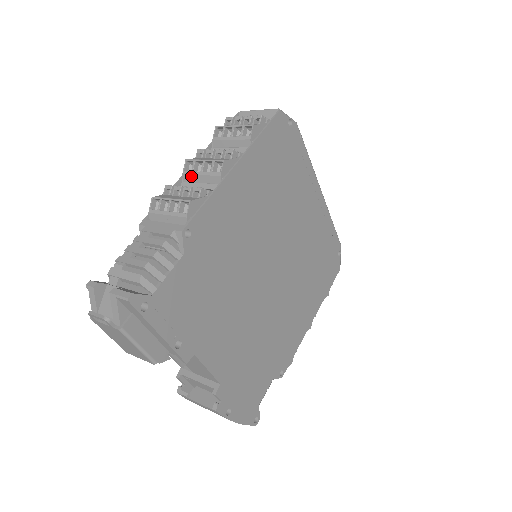
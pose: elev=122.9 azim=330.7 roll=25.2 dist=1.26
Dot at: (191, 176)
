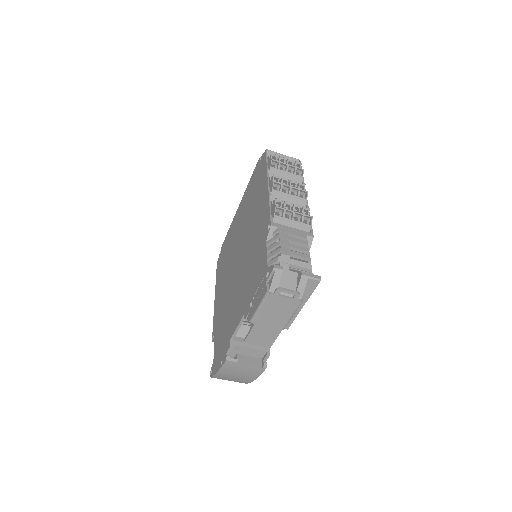
Dot at: (280, 195)
